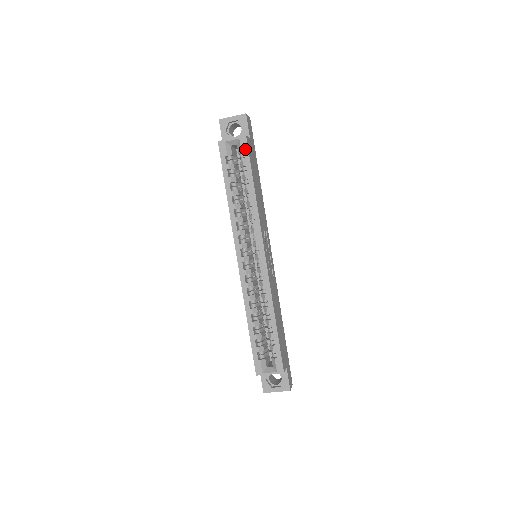
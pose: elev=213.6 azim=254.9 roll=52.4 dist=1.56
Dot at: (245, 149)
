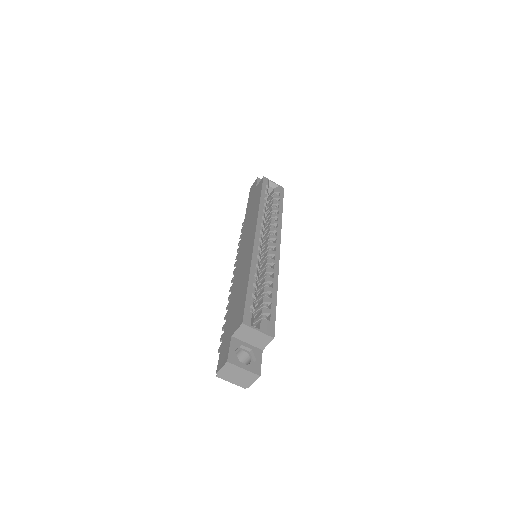
Dot at: (282, 192)
